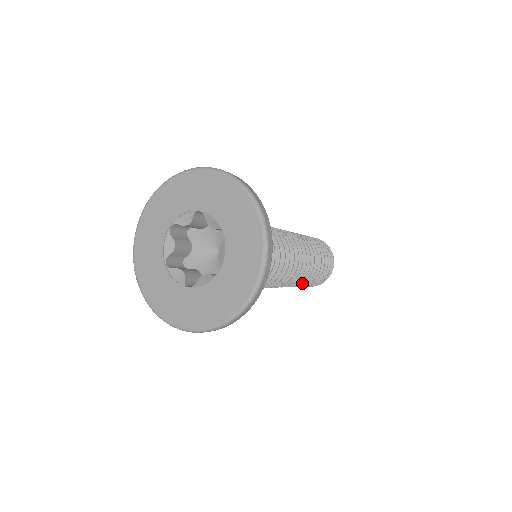
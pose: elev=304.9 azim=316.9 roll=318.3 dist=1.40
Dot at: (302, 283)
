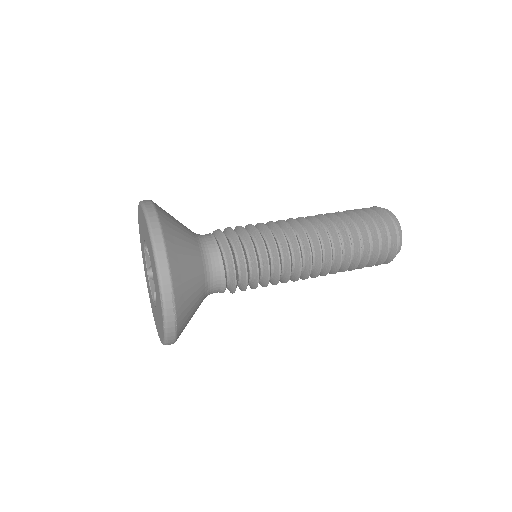
Dot at: (334, 273)
